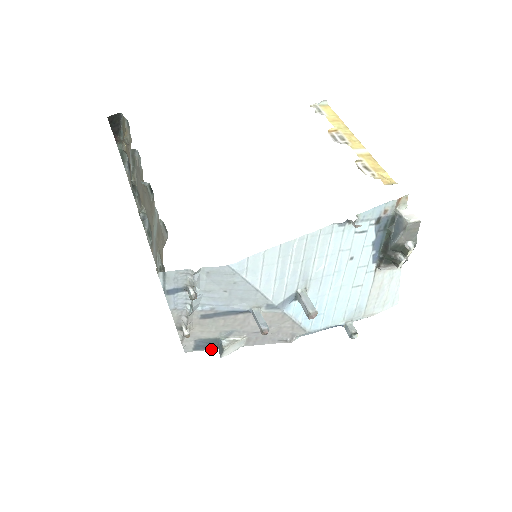
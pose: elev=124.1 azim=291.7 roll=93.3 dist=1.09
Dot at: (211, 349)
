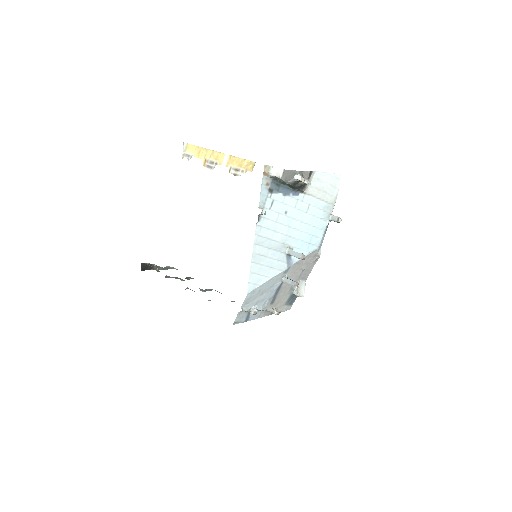
Dot at: occluded
